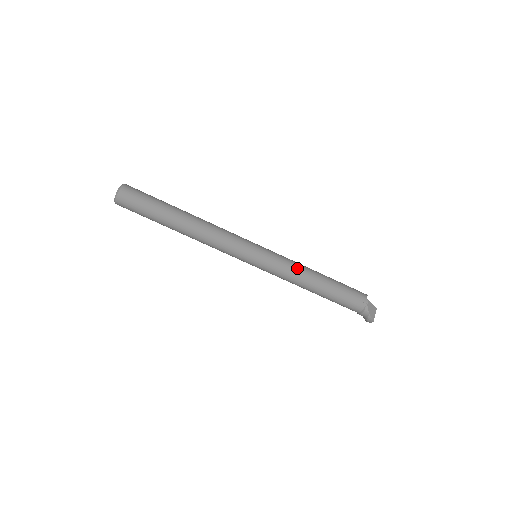
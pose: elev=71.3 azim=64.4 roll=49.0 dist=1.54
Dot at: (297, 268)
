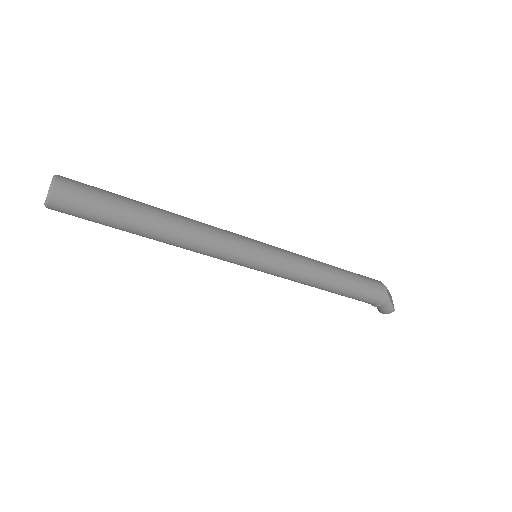
Dot at: (309, 261)
